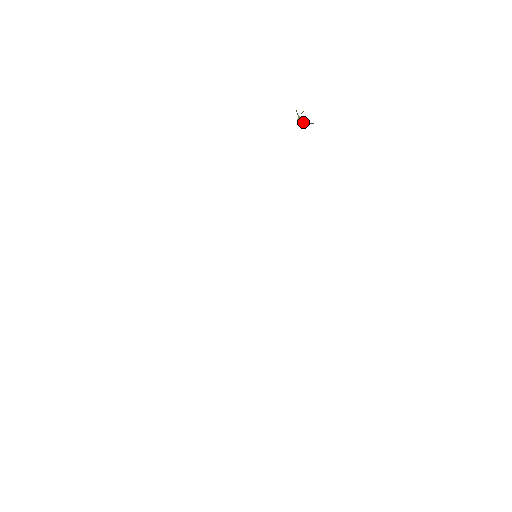
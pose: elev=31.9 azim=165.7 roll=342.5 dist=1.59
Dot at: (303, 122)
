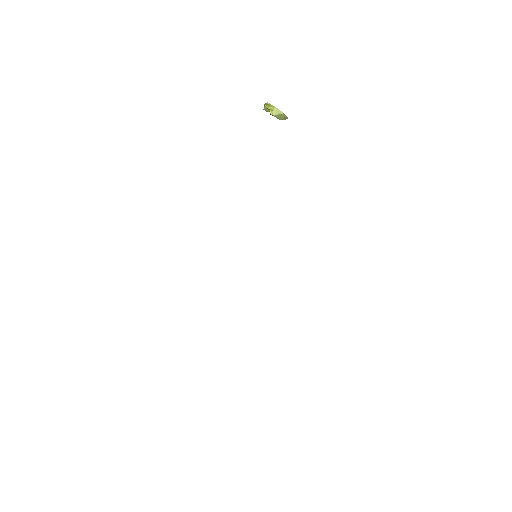
Dot at: (278, 115)
